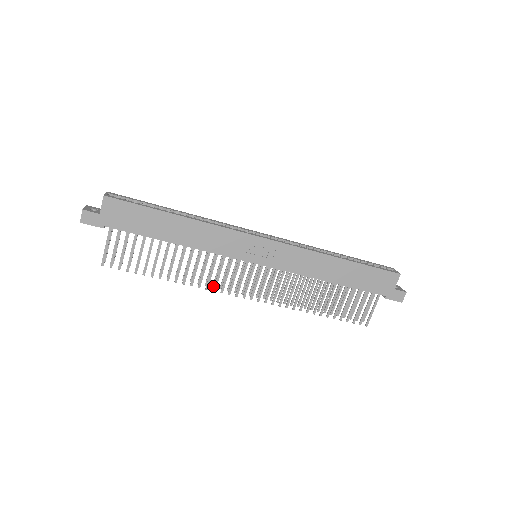
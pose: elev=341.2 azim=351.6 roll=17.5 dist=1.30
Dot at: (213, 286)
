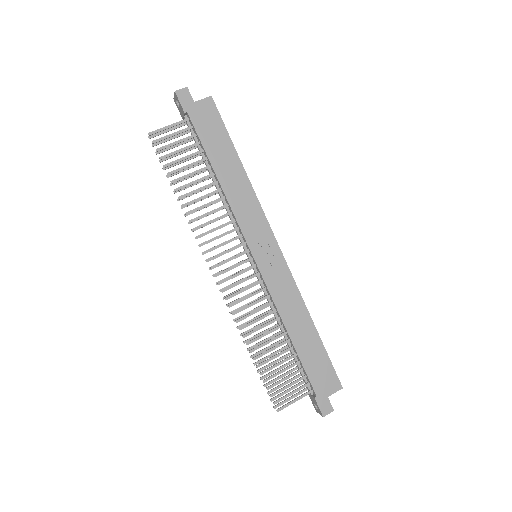
Dot at: occluded
